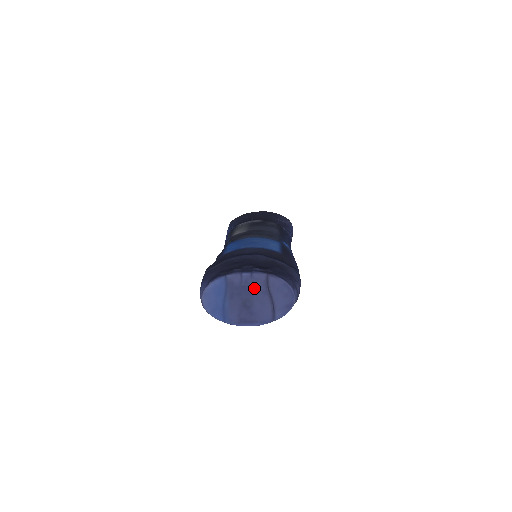
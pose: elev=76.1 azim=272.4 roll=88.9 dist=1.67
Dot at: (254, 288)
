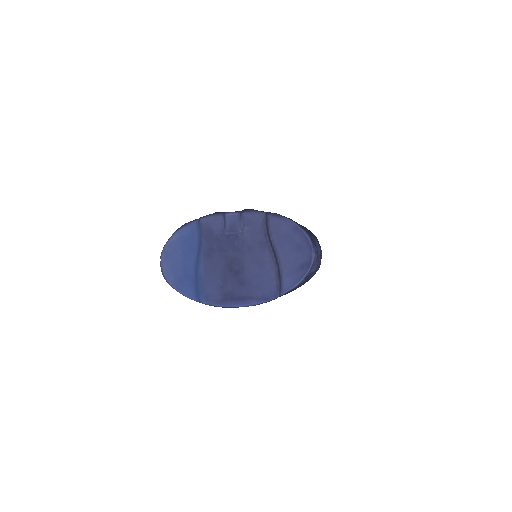
Dot at: (245, 238)
